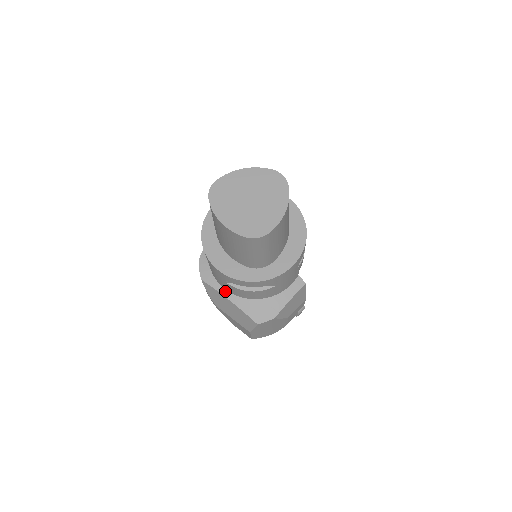
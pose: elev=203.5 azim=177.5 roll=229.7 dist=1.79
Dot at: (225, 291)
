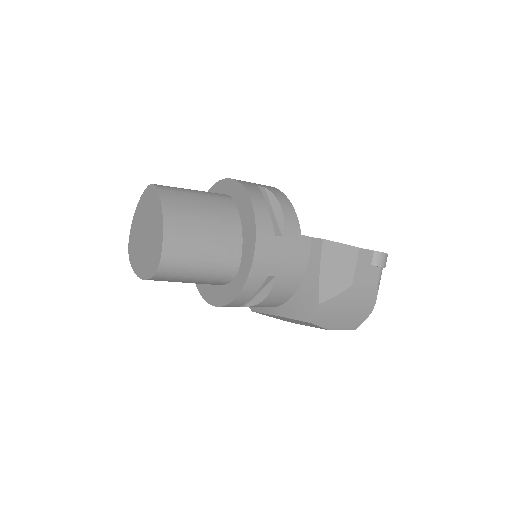
Dot at: (268, 309)
